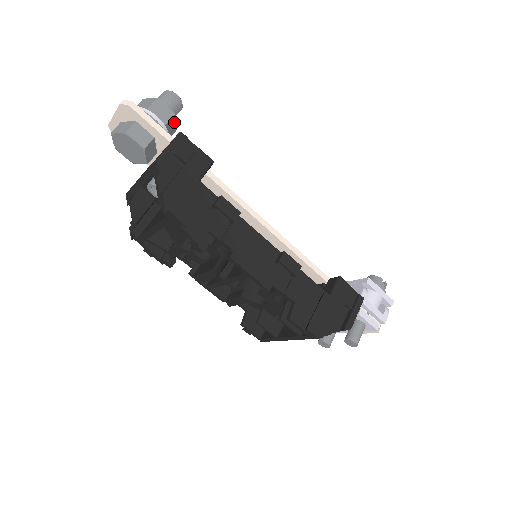
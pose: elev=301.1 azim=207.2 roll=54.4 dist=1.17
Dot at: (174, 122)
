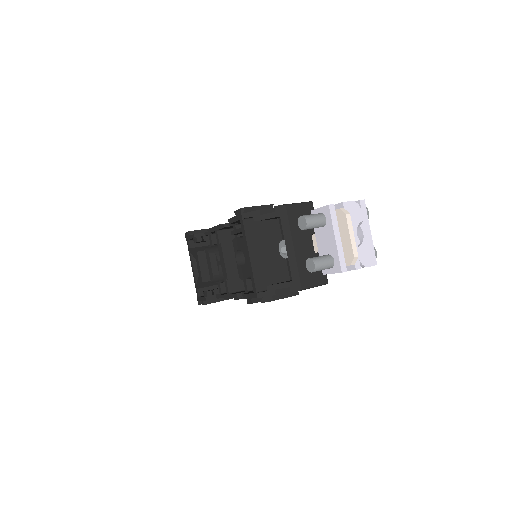
Dot at: occluded
